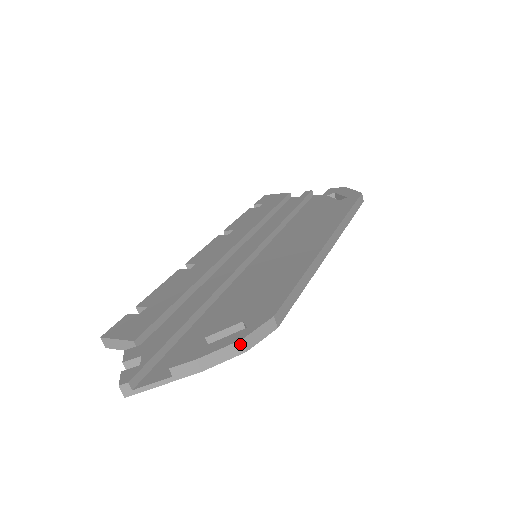
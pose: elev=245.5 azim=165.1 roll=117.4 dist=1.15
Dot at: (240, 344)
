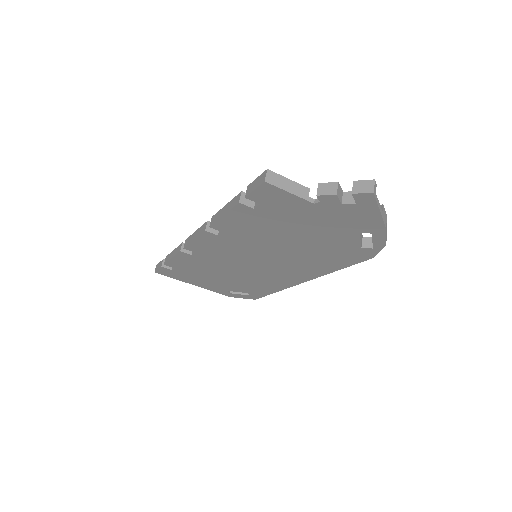
Dot at: occluded
